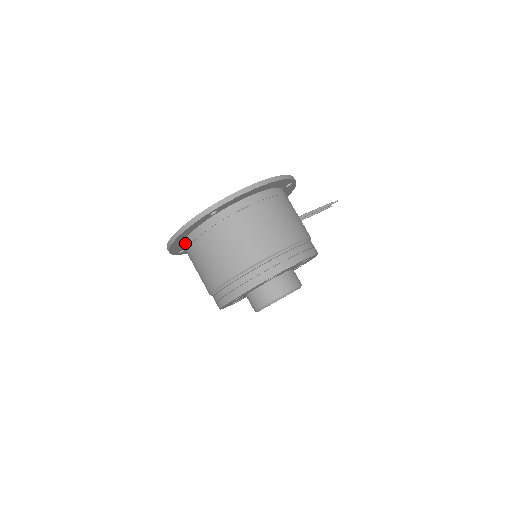
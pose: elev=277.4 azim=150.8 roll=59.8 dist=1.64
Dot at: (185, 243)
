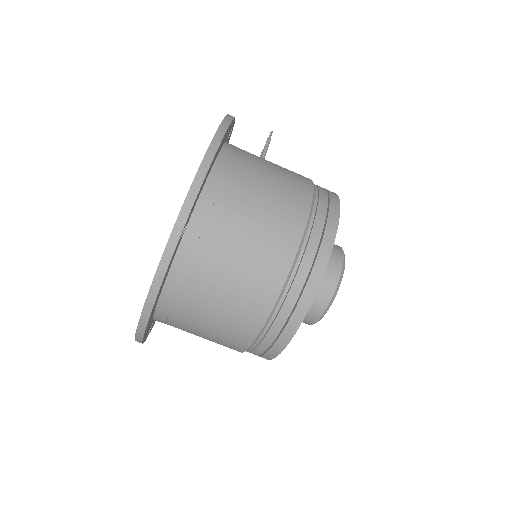
Dot at: (160, 311)
